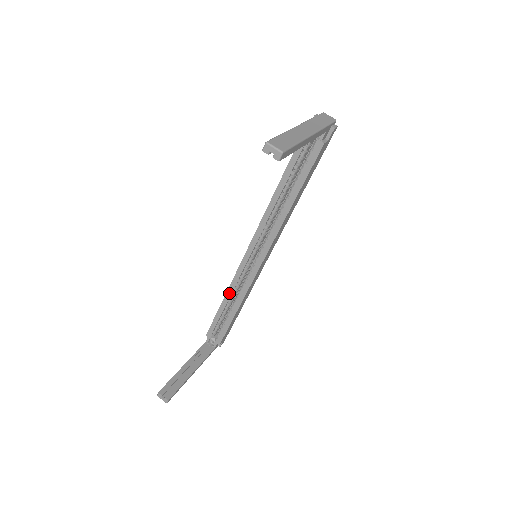
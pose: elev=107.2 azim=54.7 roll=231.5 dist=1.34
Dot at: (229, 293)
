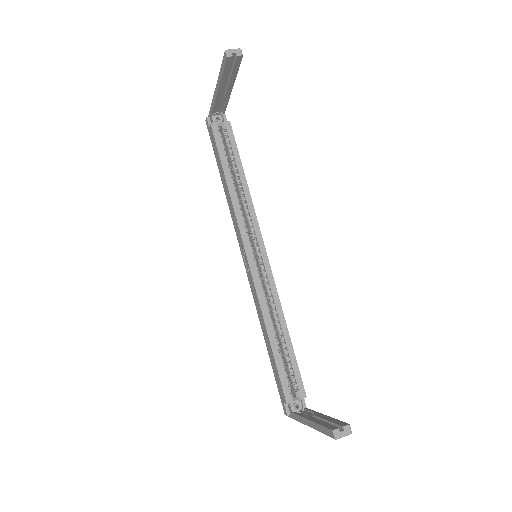
Dot at: (266, 318)
